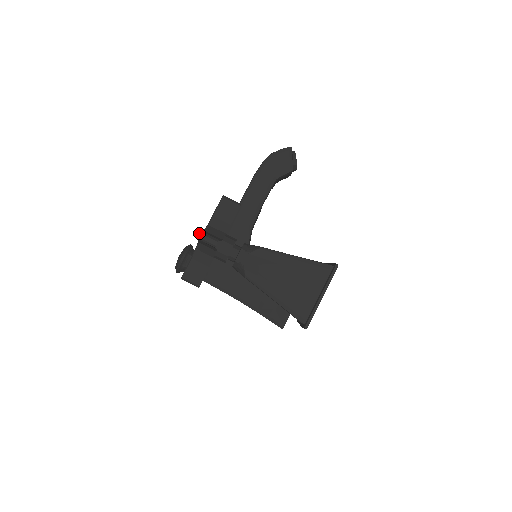
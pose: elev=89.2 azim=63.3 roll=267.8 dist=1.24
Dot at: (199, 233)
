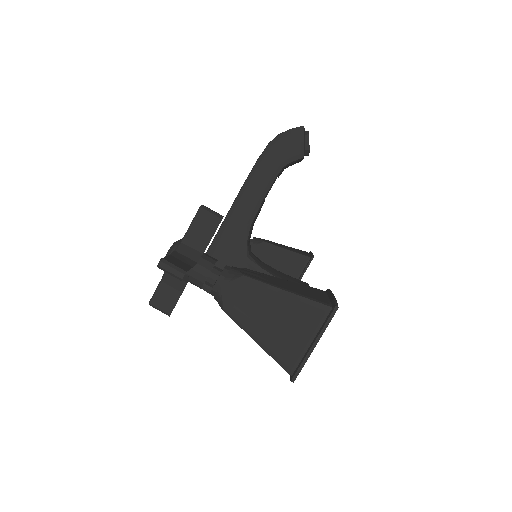
Dot at: (161, 262)
